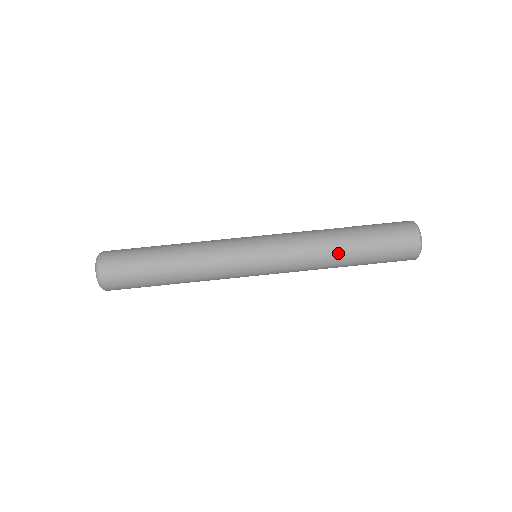
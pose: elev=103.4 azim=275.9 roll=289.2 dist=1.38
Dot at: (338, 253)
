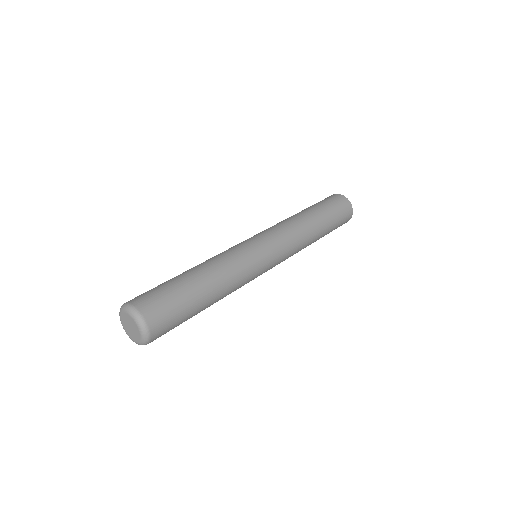
Dot at: (314, 228)
